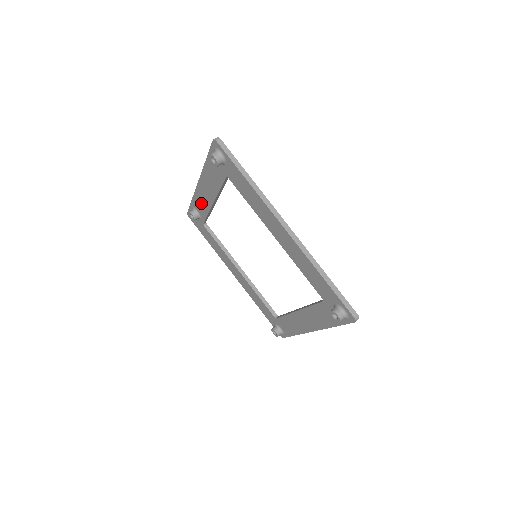
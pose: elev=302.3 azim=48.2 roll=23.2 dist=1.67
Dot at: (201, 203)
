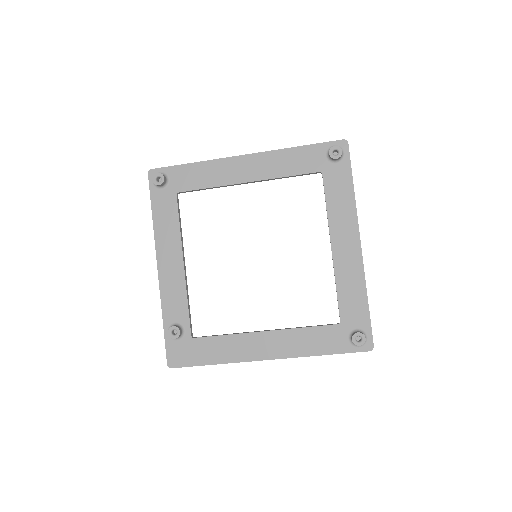
Dot at: (173, 296)
